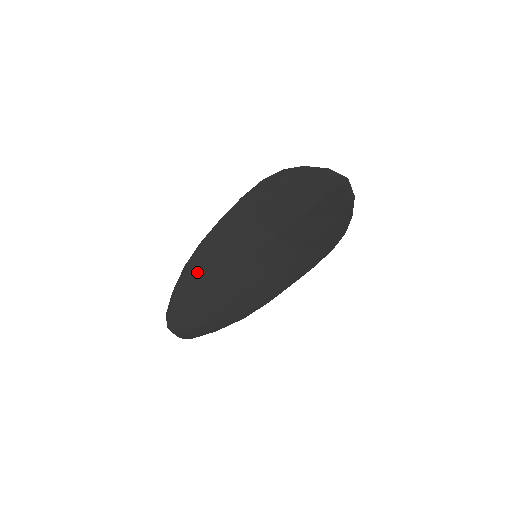
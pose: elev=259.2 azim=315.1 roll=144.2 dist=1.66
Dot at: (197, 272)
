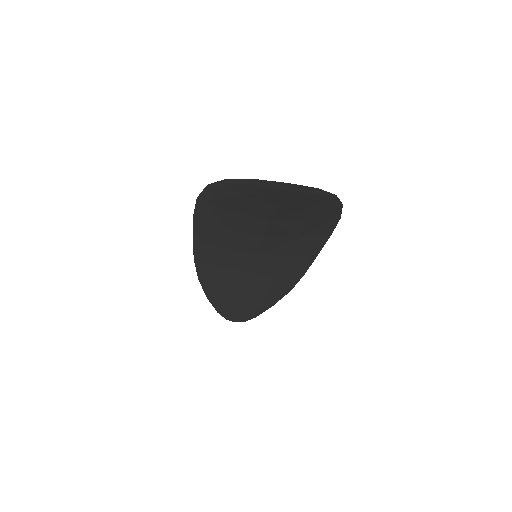
Dot at: (213, 281)
